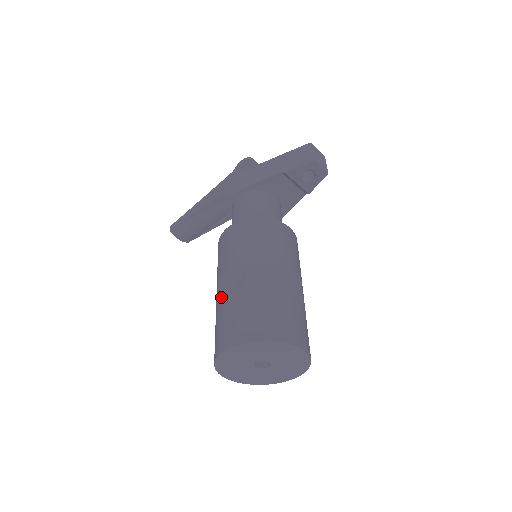
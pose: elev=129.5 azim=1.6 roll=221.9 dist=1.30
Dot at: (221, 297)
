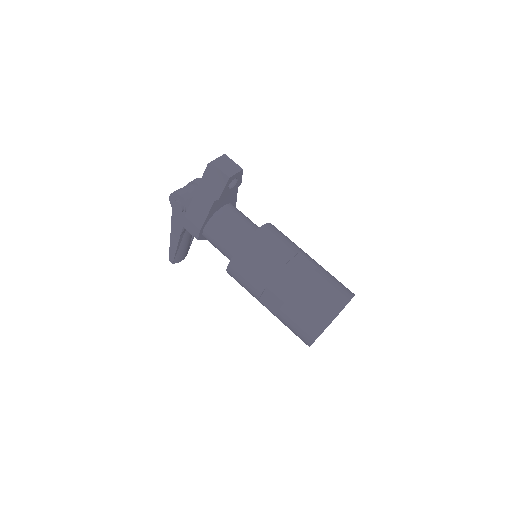
Dot at: (274, 313)
